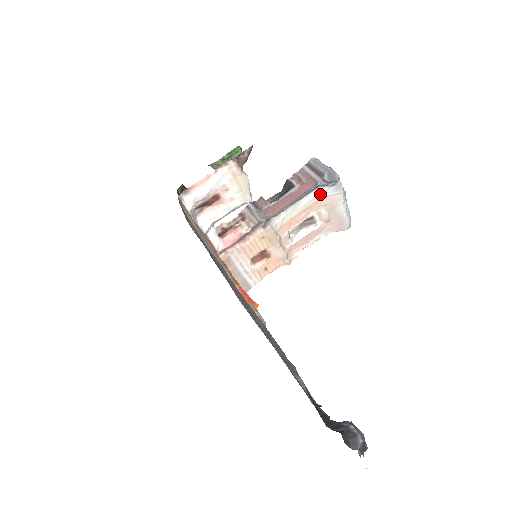
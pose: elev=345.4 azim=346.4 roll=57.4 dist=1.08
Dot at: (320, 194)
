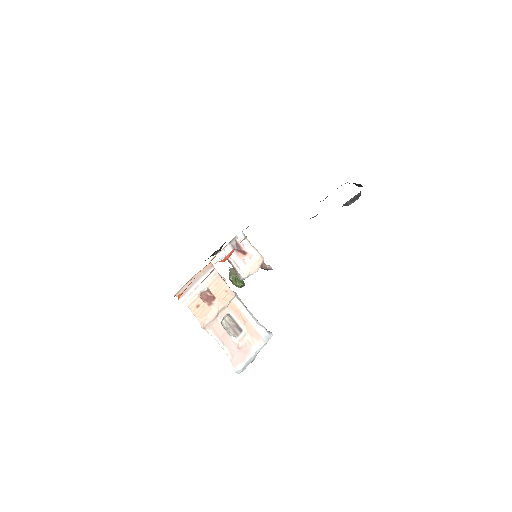
Dot at: (259, 326)
